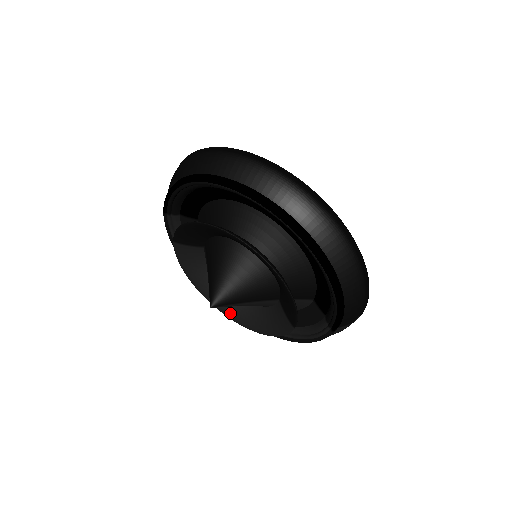
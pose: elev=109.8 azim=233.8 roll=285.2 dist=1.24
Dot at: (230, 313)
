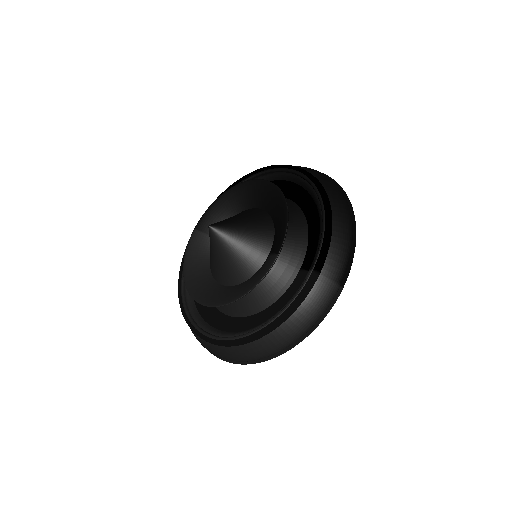
Dot at: (207, 299)
